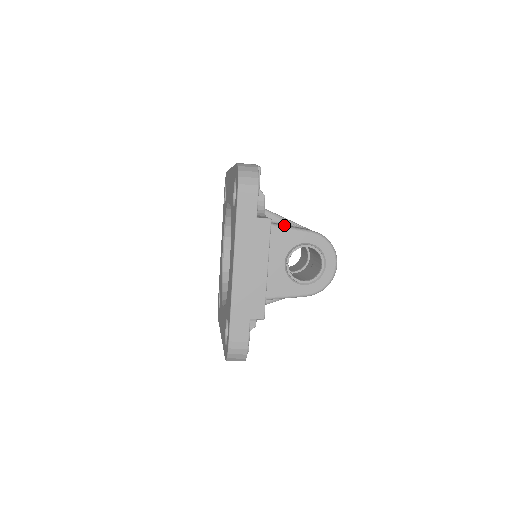
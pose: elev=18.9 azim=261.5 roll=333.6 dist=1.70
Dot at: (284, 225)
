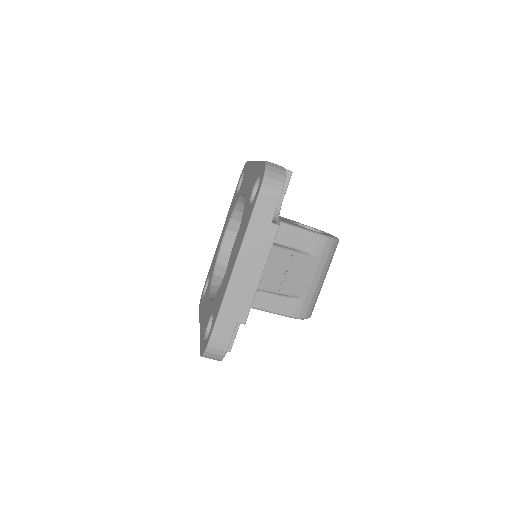
Dot at: occluded
